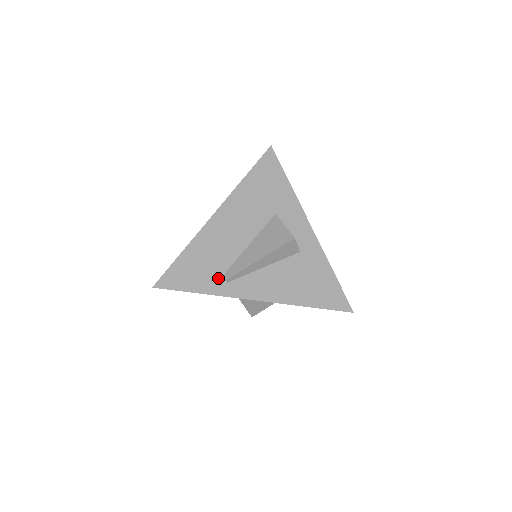
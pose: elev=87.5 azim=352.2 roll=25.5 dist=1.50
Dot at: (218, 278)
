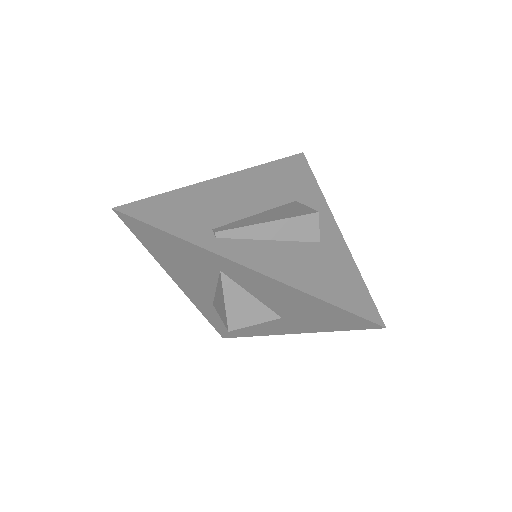
Dot at: (205, 229)
